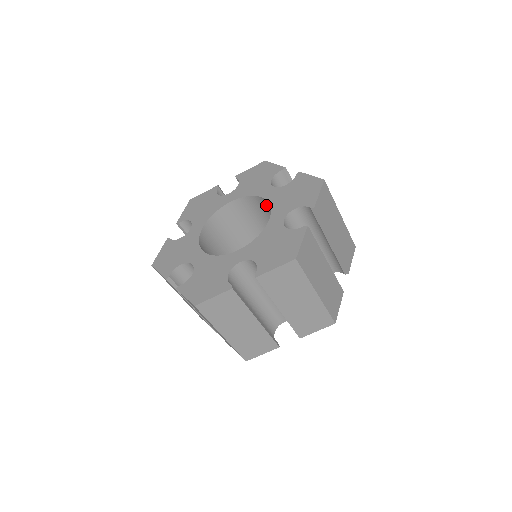
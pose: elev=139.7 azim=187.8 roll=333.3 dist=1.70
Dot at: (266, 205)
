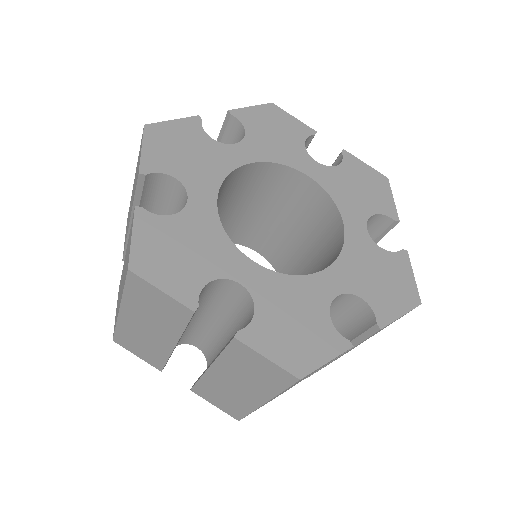
Dot at: (334, 232)
